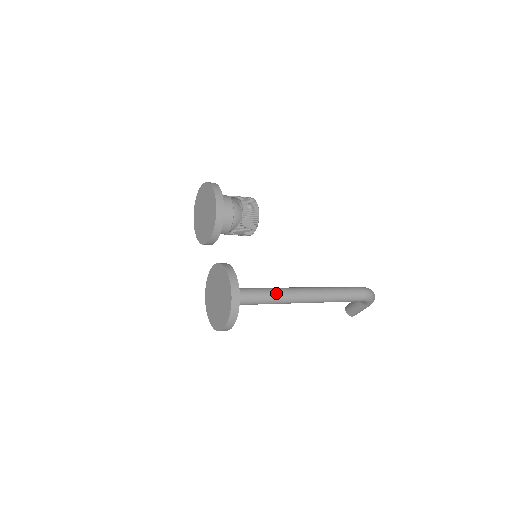
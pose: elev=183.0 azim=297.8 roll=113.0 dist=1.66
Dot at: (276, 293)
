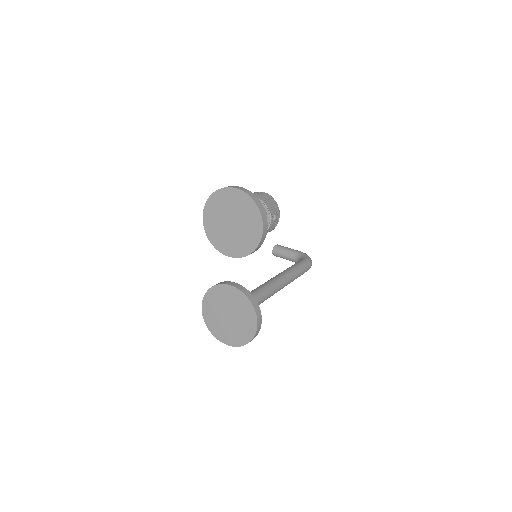
Dot at: (266, 297)
